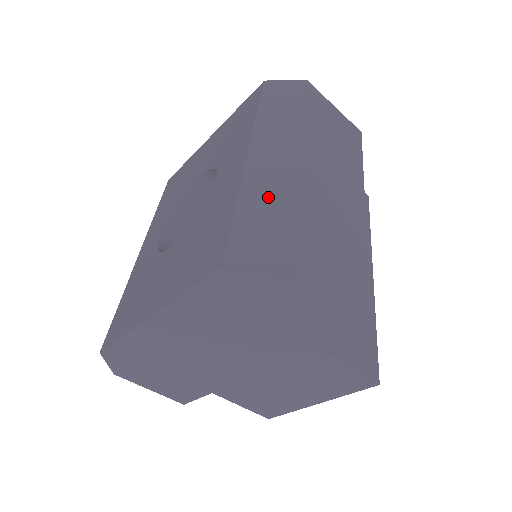
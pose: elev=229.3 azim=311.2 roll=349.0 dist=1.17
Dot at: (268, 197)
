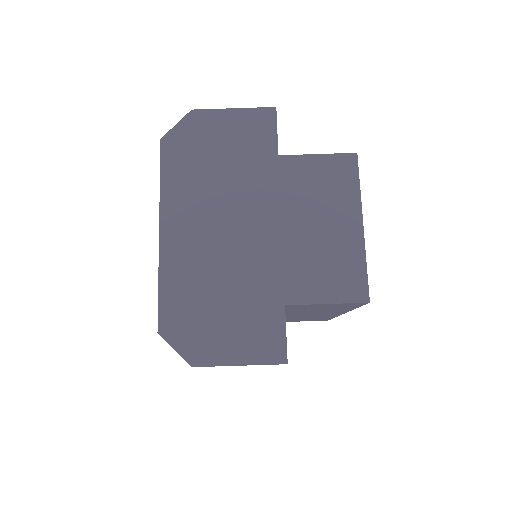
Dot at: occluded
